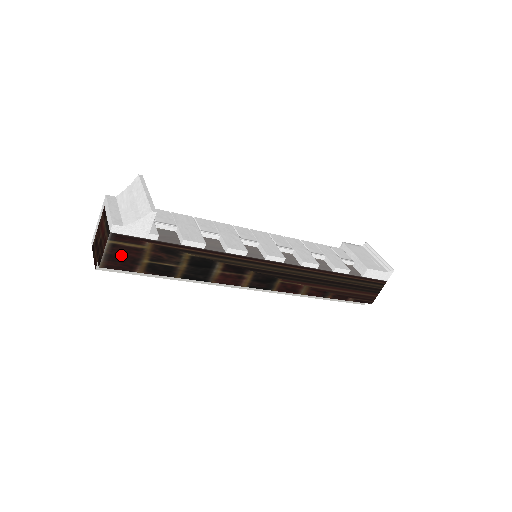
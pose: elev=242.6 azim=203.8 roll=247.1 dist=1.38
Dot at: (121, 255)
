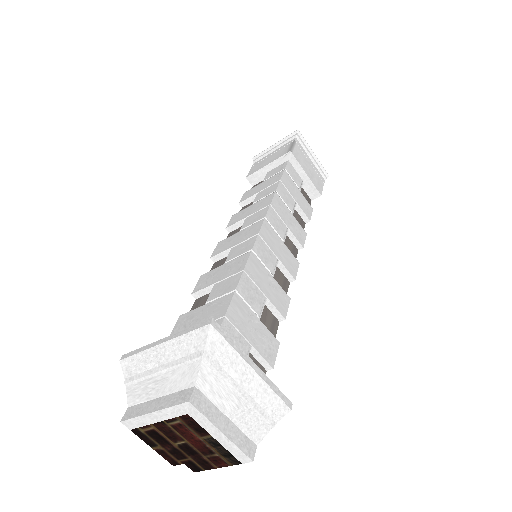
Dot at: occluded
